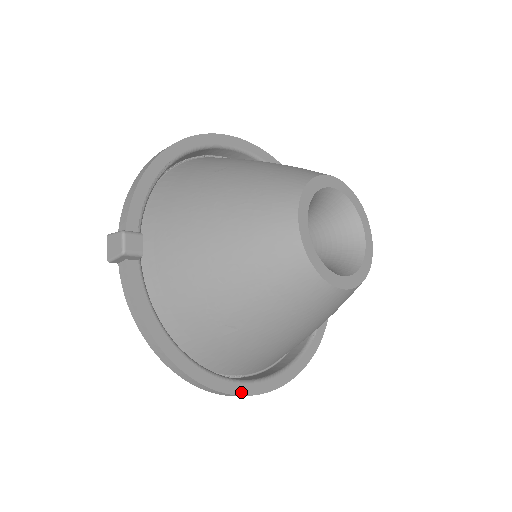
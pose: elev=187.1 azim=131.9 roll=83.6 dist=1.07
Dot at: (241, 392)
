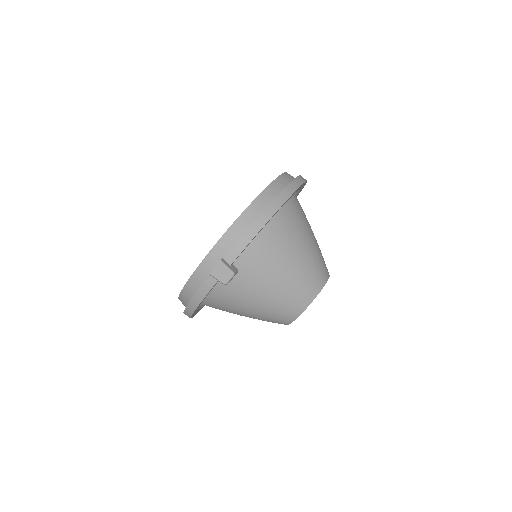
Dot at: occluded
